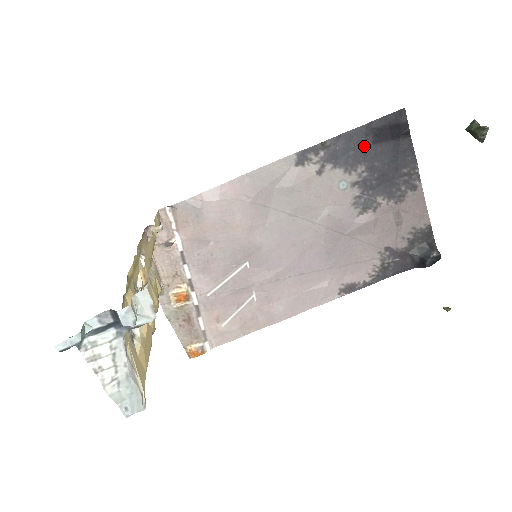
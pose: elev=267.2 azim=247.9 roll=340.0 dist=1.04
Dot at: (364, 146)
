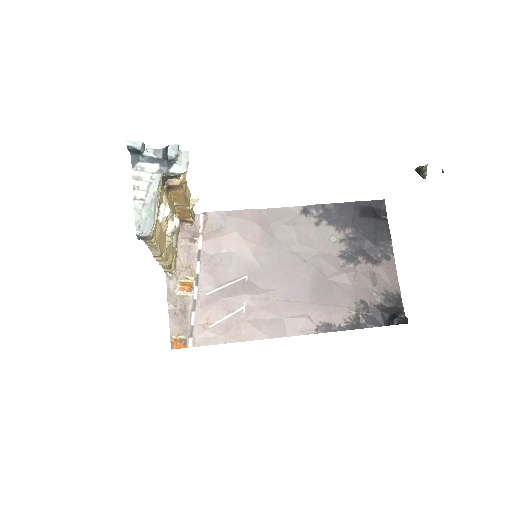
Dot at: (352, 216)
